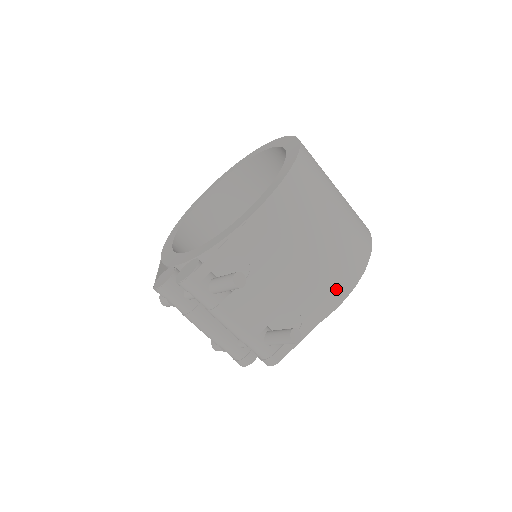
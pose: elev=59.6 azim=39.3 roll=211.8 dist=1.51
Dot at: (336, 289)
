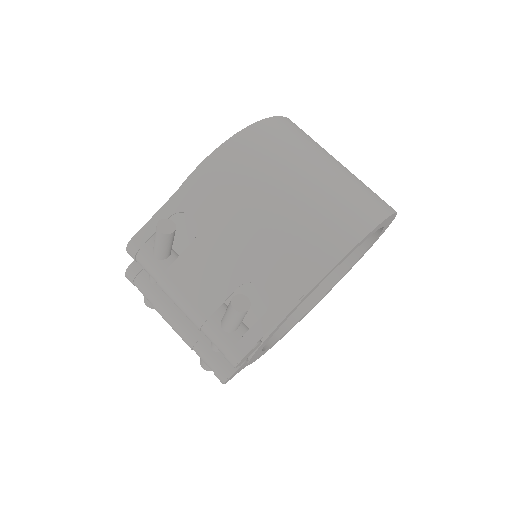
Dot at: (314, 256)
